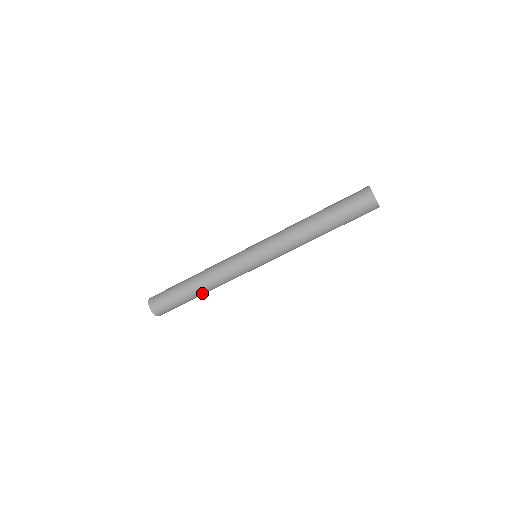
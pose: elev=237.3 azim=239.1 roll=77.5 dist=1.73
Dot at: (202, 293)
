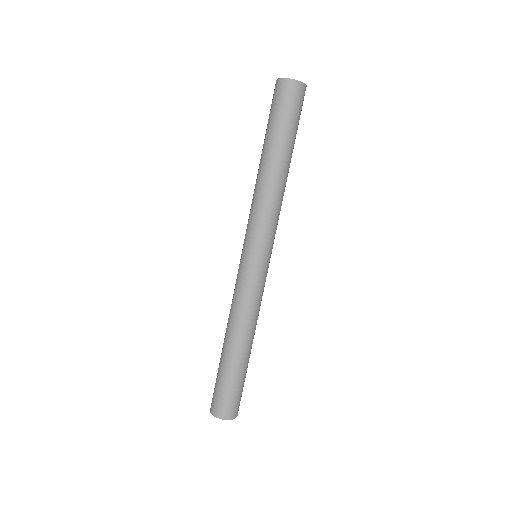
Dot at: (239, 347)
